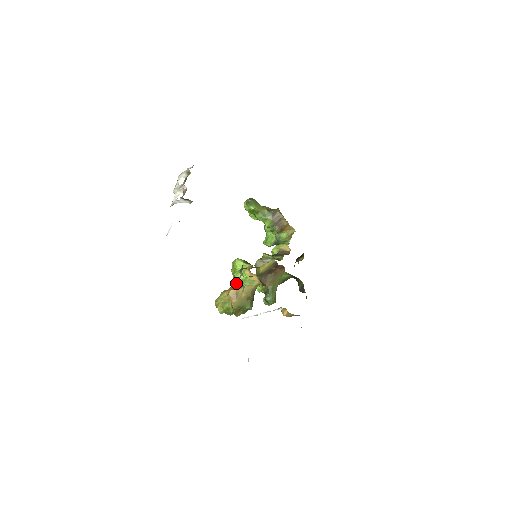
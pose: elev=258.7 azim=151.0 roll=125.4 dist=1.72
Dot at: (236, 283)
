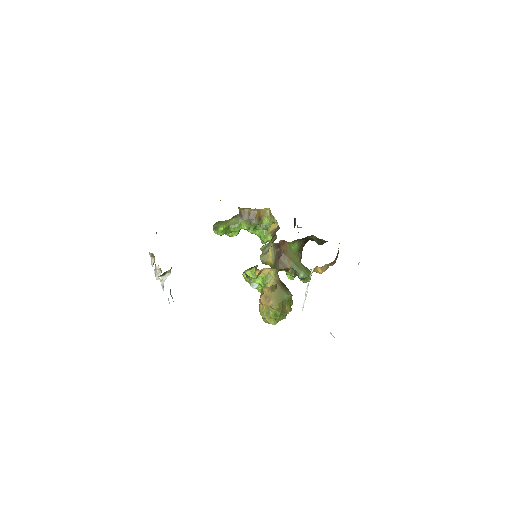
Dot at: occluded
